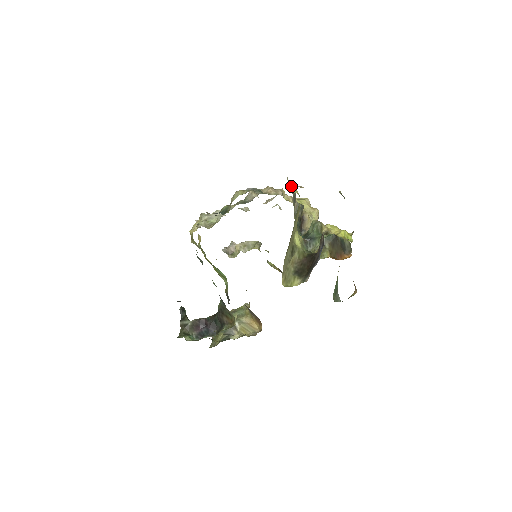
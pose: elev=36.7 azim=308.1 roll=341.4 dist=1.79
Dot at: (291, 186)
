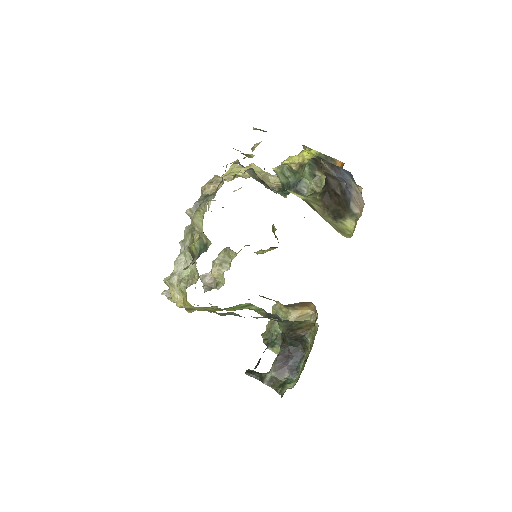
Dot at: occluded
